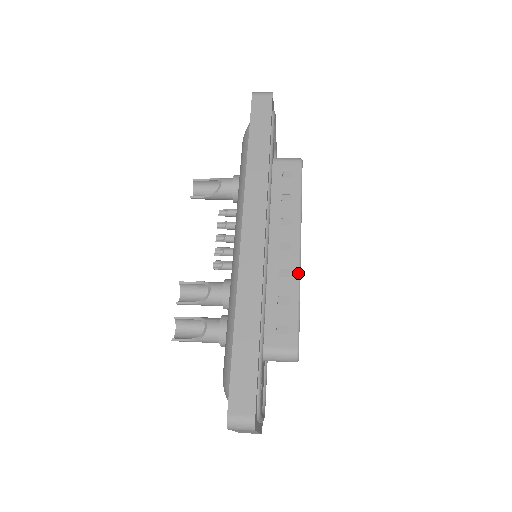
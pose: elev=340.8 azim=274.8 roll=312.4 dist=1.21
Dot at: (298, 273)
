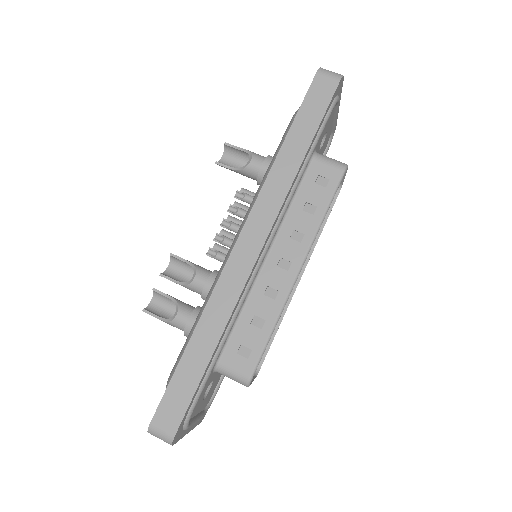
Dot at: (285, 299)
